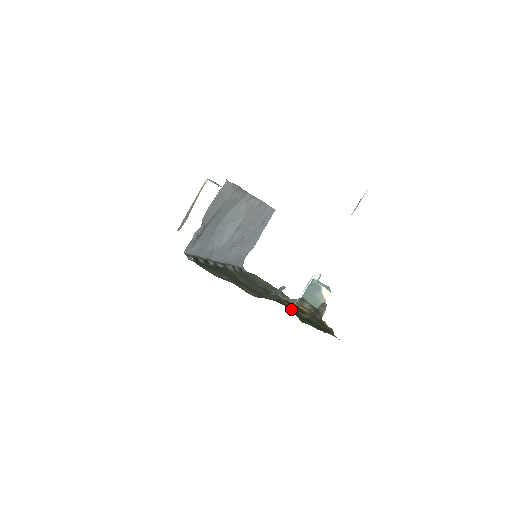
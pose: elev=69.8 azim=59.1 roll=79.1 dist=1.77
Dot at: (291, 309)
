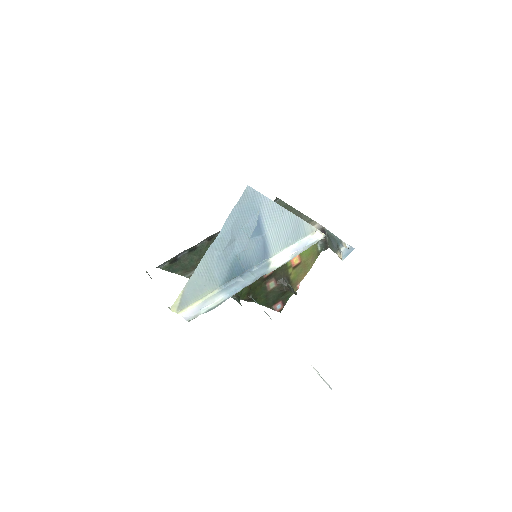
Dot at: (247, 300)
